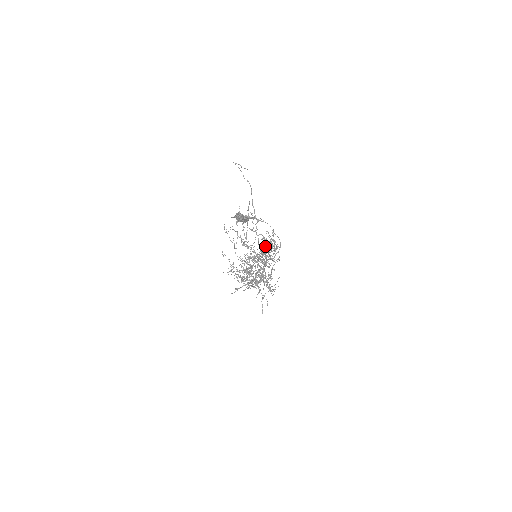
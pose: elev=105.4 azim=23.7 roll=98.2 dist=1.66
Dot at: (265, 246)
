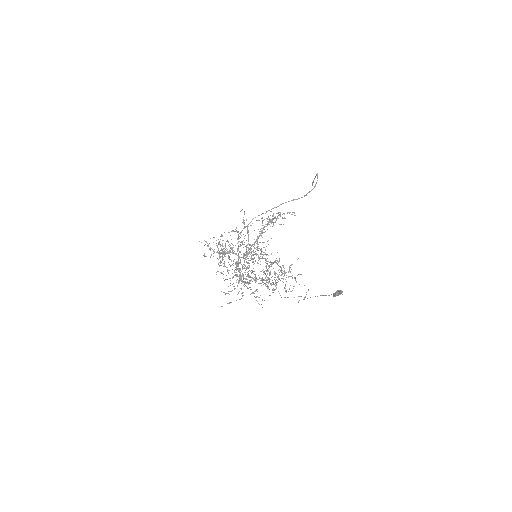
Dot at: (271, 262)
